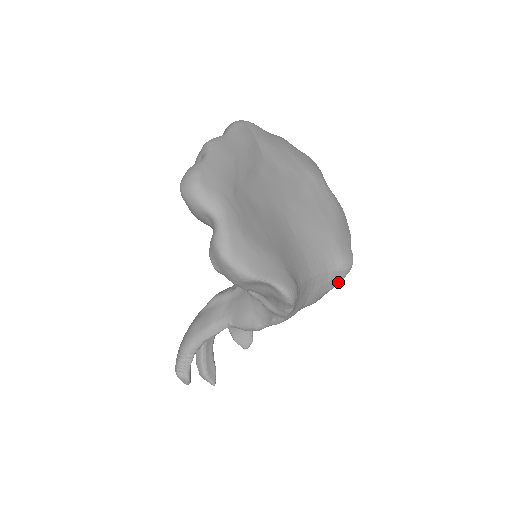
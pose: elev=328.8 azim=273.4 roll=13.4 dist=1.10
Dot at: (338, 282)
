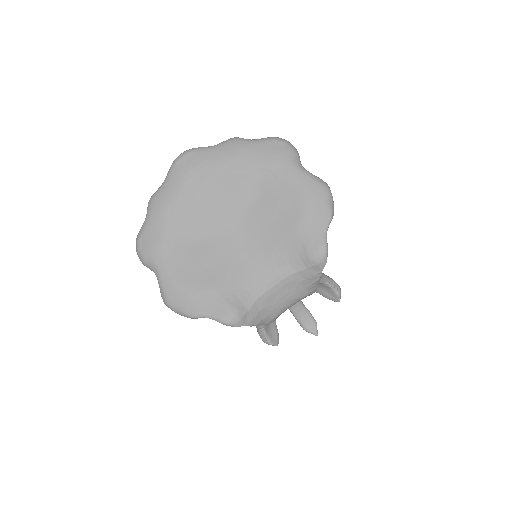
Dot at: (319, 275)
